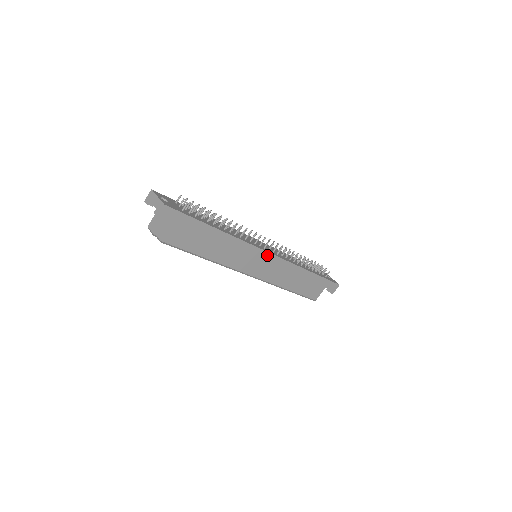
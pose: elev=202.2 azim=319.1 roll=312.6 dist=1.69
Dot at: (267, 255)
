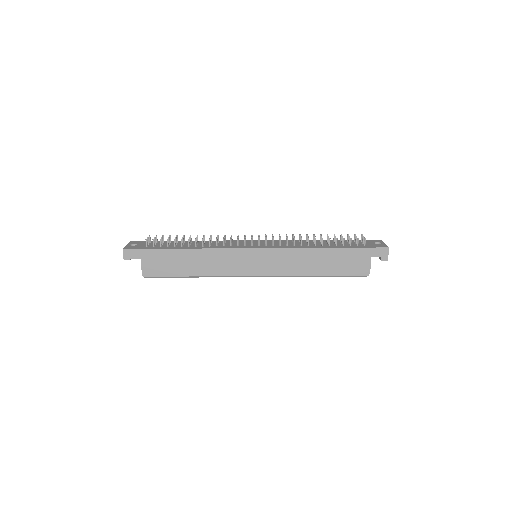
Dot at: (253, 251)
